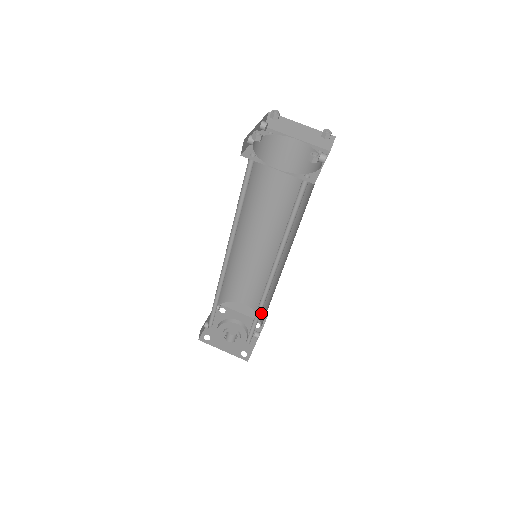
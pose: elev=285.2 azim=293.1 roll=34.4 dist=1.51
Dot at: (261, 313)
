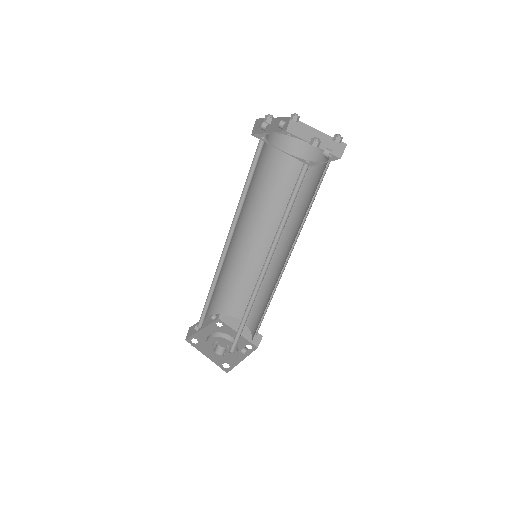
Dot at: (254, 330)
